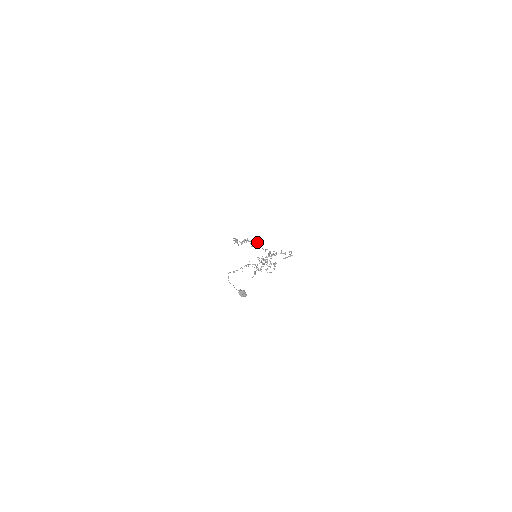
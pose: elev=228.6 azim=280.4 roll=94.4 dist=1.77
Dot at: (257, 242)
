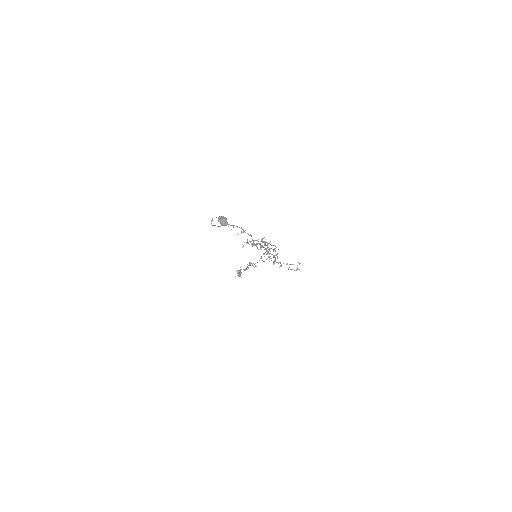
Dot at: occluded
